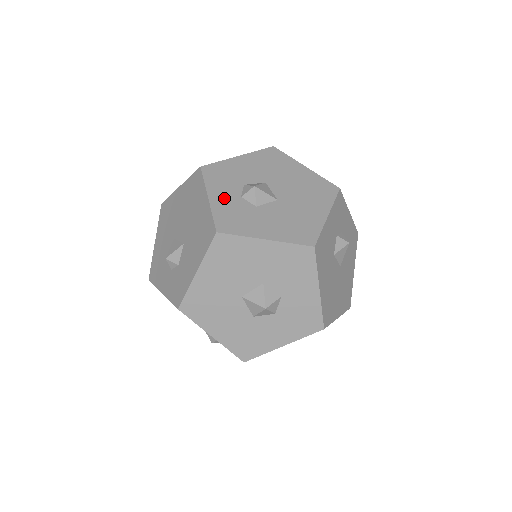
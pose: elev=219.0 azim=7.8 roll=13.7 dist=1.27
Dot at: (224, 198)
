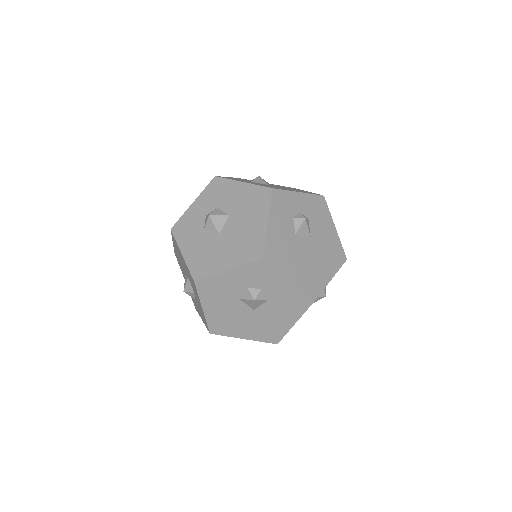
Dot at: (198, 209)
